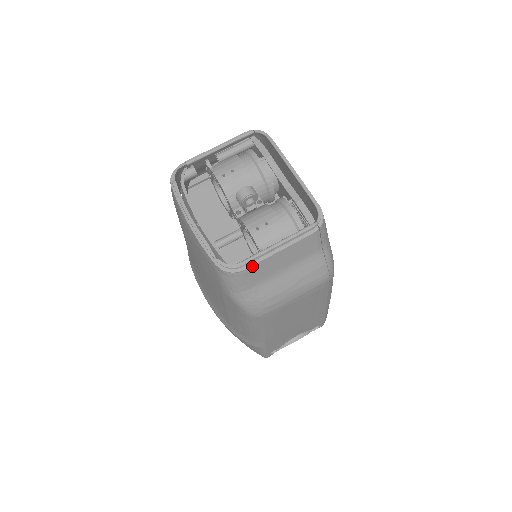
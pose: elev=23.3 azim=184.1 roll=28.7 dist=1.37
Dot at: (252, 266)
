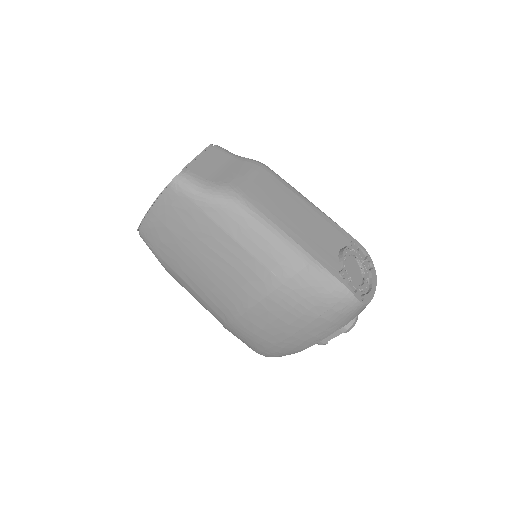
Dot at: (190, 168)
